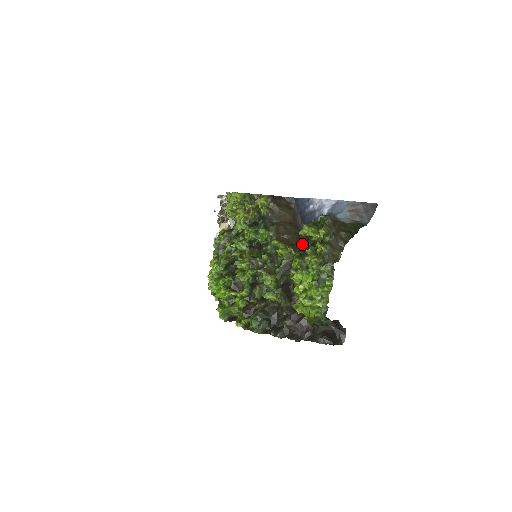
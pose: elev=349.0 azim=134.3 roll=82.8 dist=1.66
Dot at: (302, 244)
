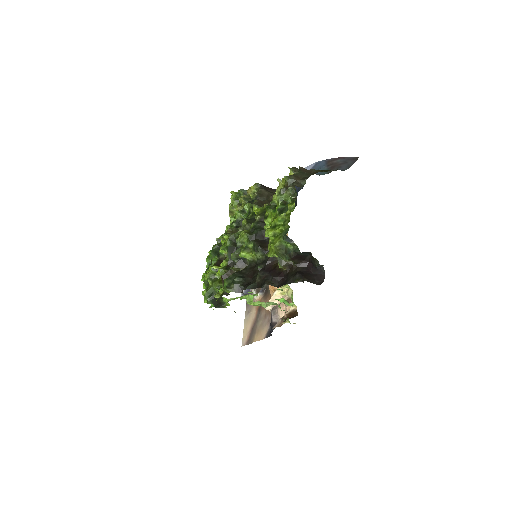
Dot at: occluded
